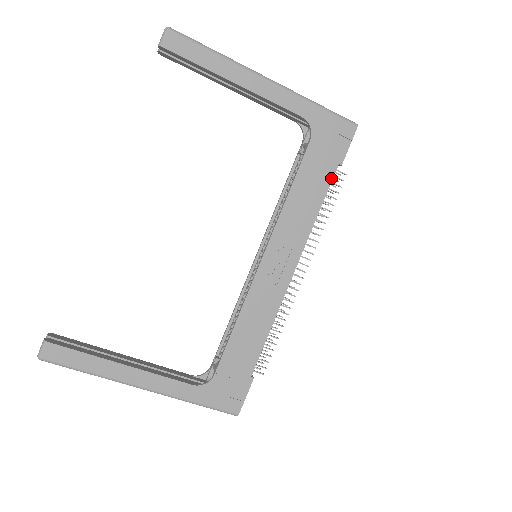
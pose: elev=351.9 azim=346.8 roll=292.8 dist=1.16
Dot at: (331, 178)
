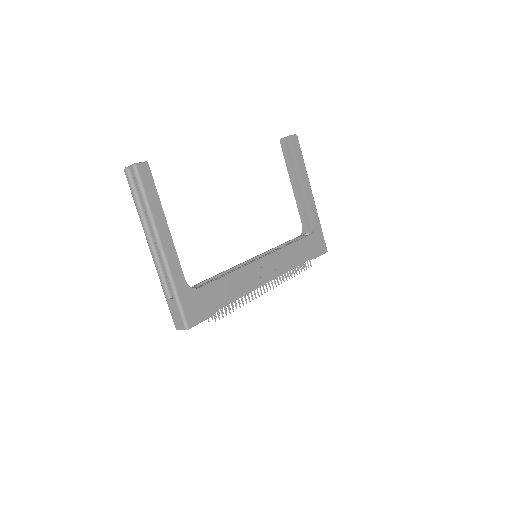
Dot at: (308, 259)
